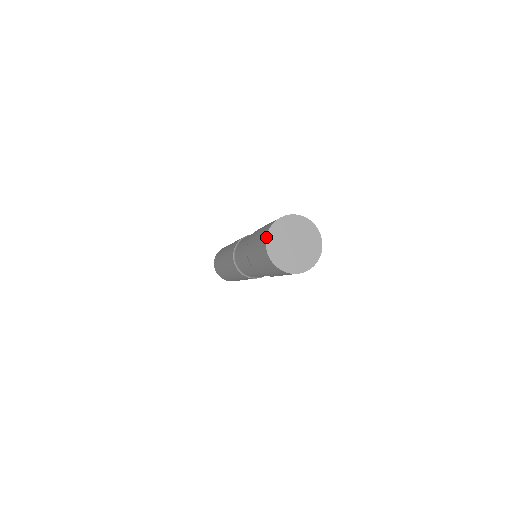
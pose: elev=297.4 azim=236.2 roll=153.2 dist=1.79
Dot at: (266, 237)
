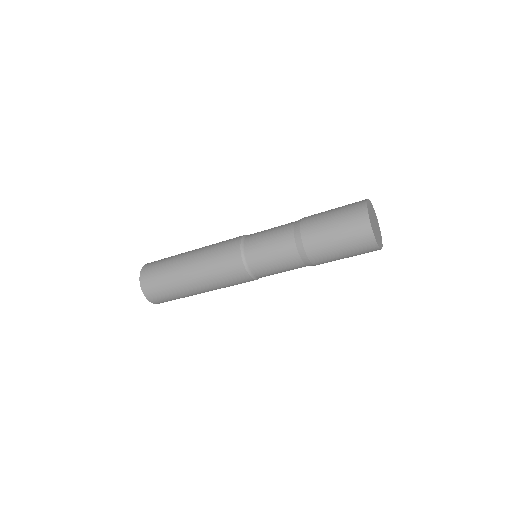
Dot at: (373, 232)
